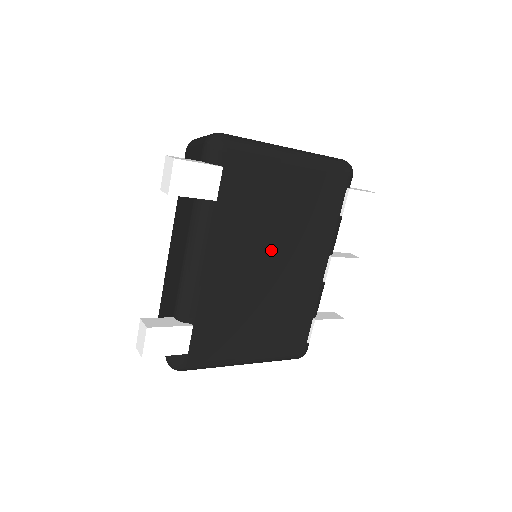
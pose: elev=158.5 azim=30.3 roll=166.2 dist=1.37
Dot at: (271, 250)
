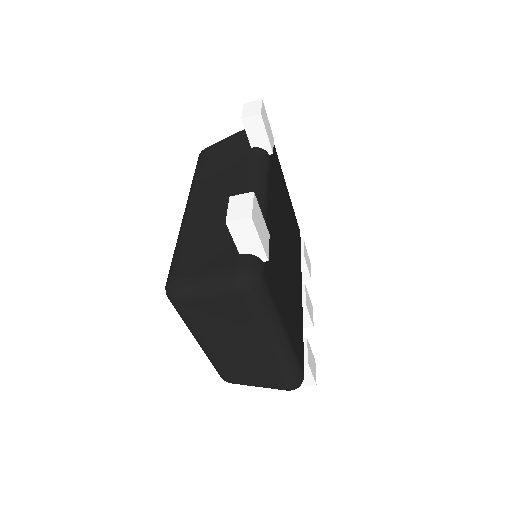
Dot at: (286, 235)
